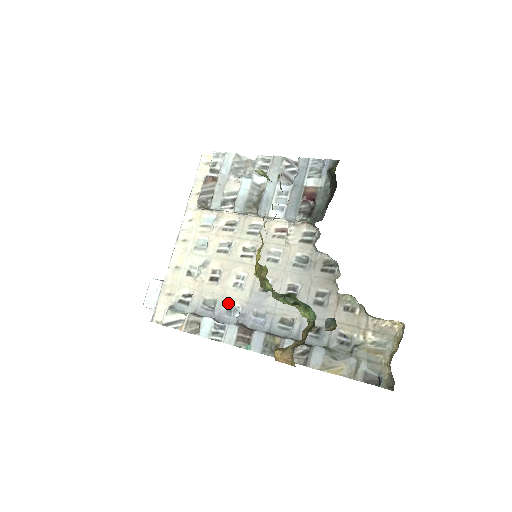
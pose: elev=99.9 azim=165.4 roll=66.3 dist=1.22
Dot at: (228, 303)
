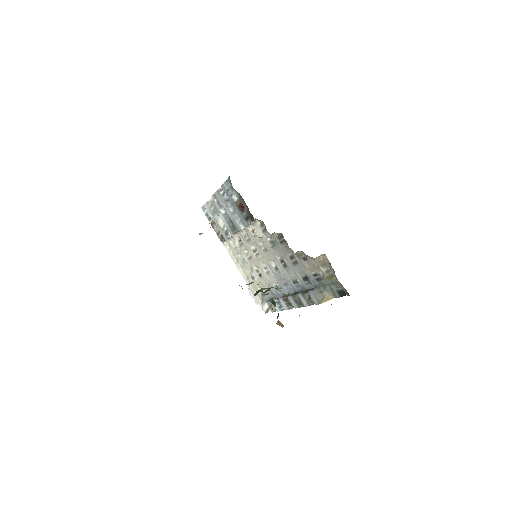
Dot at: (273, 285)
